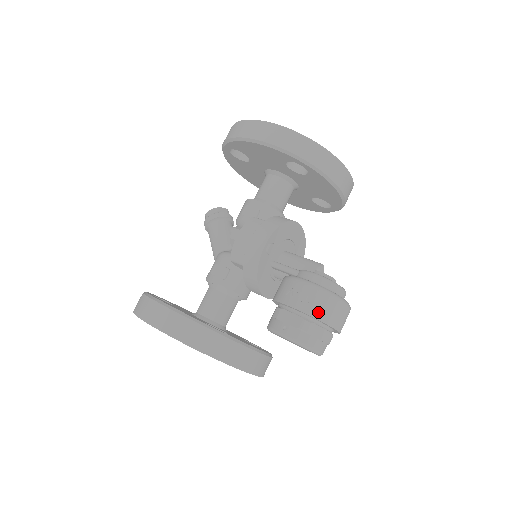
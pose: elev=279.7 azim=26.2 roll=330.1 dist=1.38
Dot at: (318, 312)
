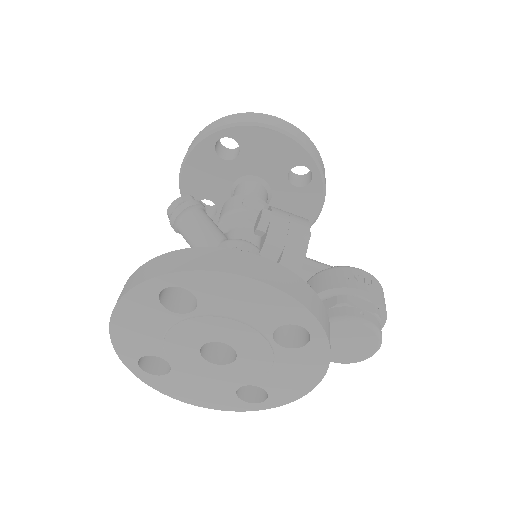
Dot at: (383, 299)
